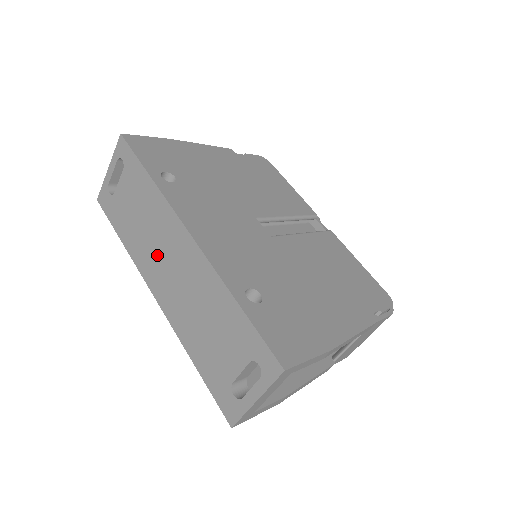
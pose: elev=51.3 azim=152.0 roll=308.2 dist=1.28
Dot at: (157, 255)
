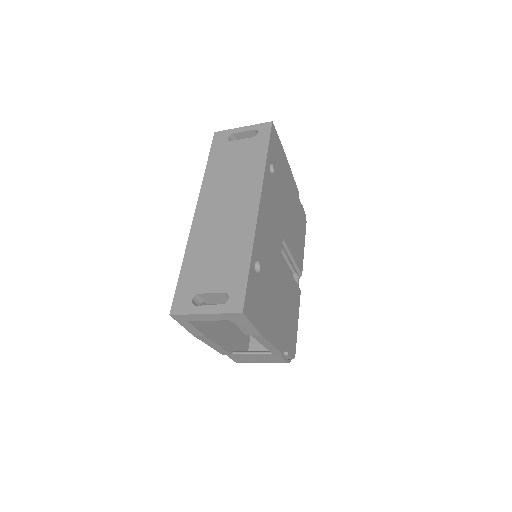
Dot at: (224, 194)
